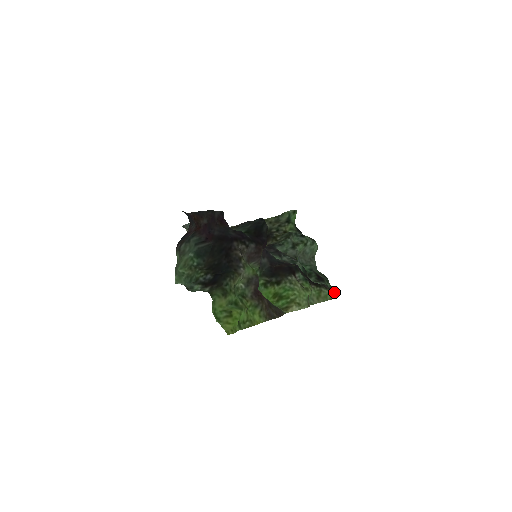
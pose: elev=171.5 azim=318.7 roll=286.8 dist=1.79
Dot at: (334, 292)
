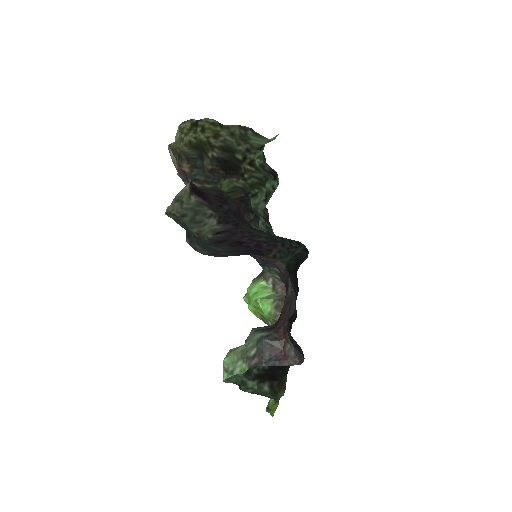
Dot at: occluded
